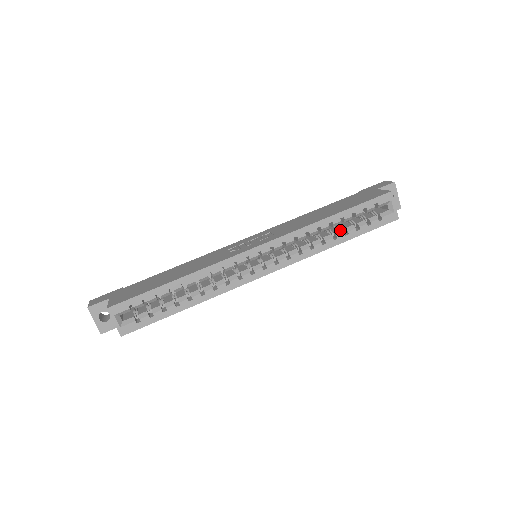
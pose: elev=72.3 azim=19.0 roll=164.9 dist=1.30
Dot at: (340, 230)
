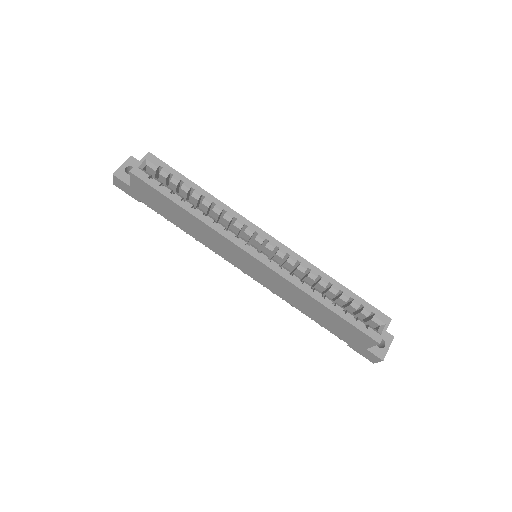
Dot at: occluded
